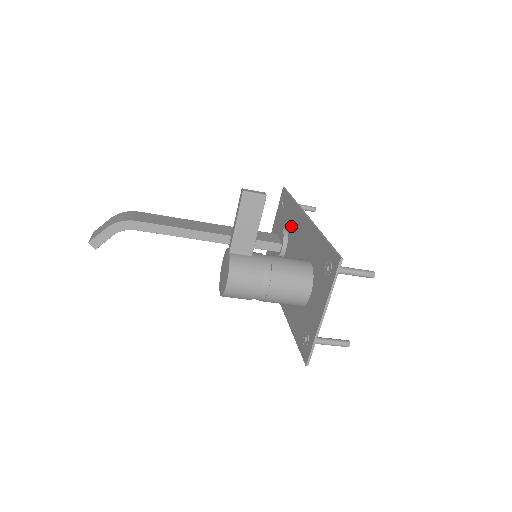
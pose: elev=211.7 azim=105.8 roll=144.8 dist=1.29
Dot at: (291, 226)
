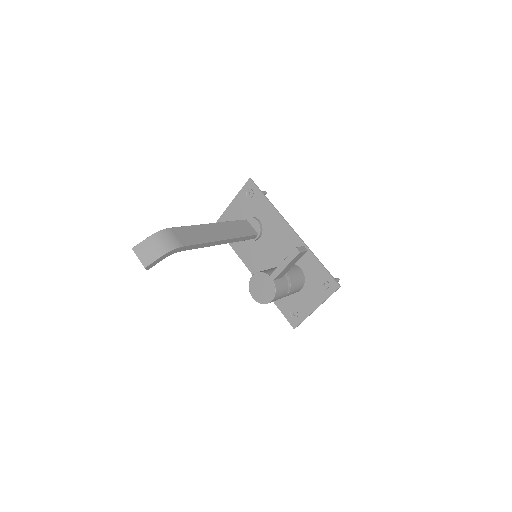
Dot at: (268, 224)
